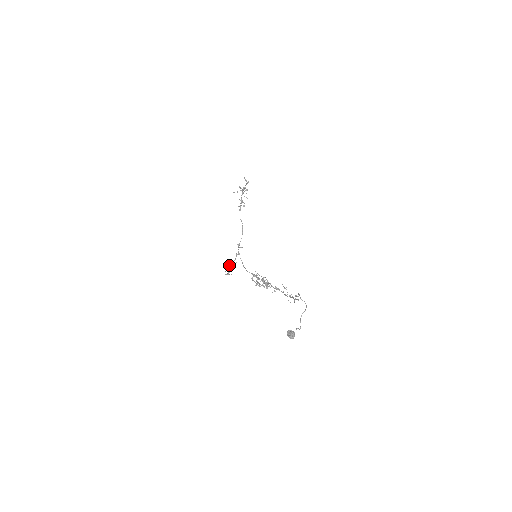
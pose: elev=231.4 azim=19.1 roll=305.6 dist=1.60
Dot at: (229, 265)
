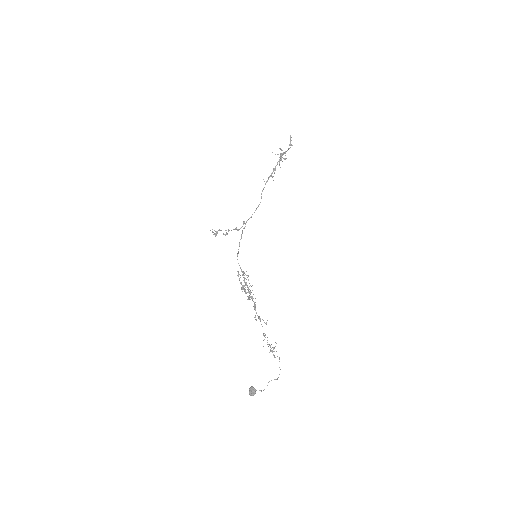
Dot at: occluded
